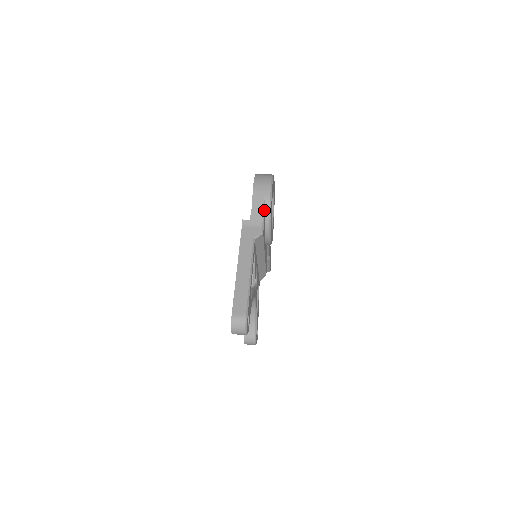
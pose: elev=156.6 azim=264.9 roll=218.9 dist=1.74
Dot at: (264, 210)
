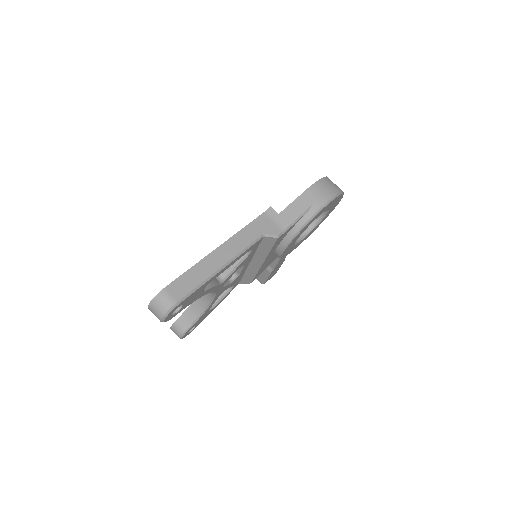
Dot at: (301, 216)
